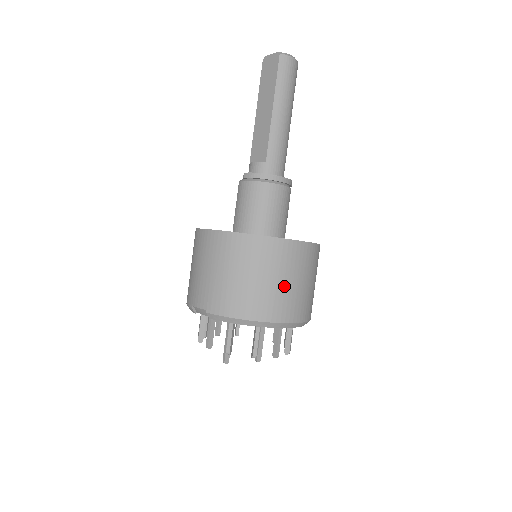
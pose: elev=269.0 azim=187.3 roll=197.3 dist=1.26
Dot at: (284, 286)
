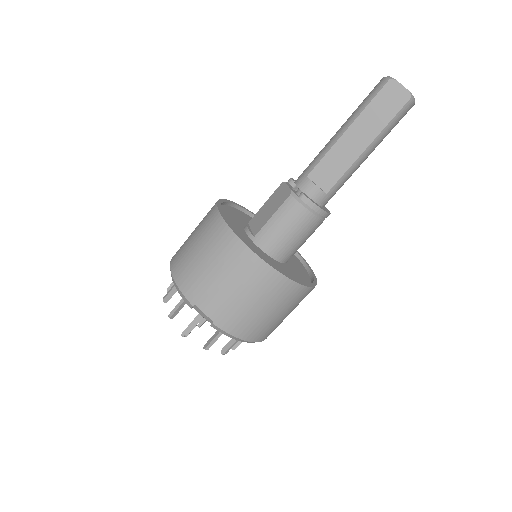
Dot at: occluded
